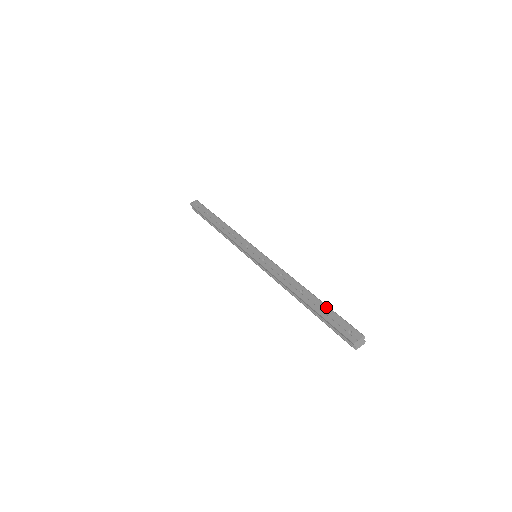
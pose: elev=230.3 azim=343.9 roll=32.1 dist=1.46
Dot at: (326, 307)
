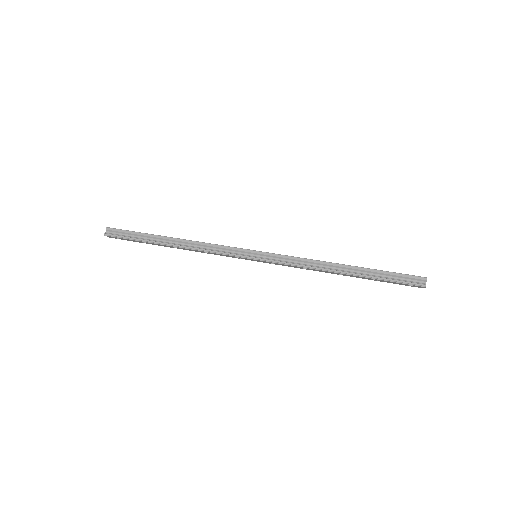
Dot at: occluded
